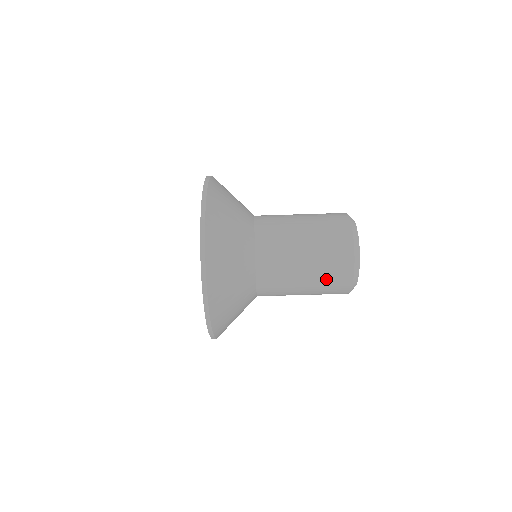
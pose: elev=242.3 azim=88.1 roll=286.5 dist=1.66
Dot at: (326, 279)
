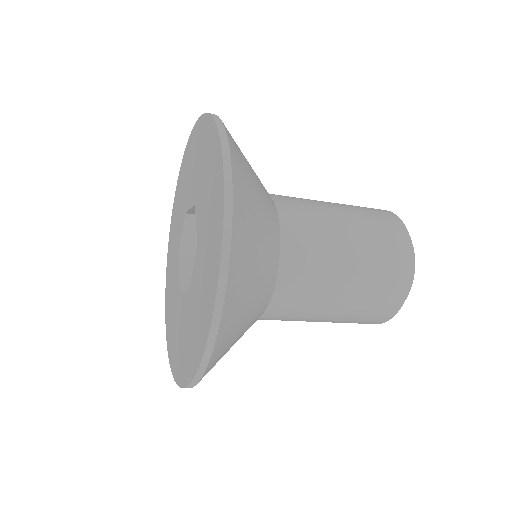
Dot at: (347, 322)
